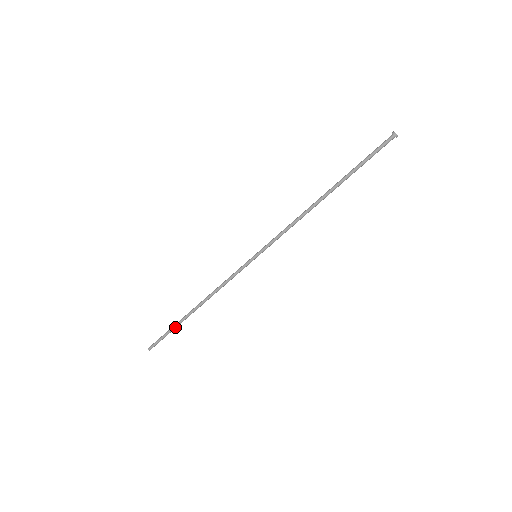
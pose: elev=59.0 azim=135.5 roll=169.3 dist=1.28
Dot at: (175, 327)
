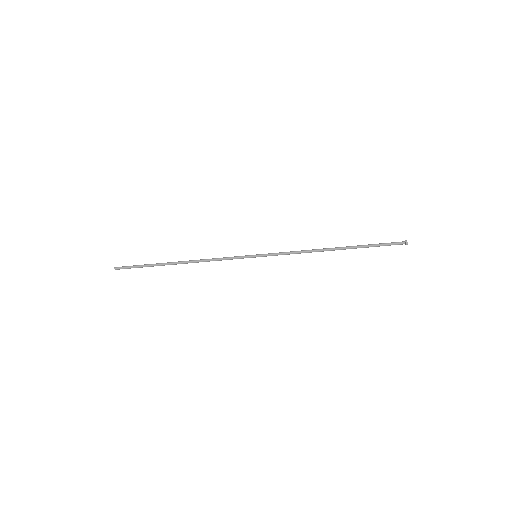
Dot at: (152, 266)
